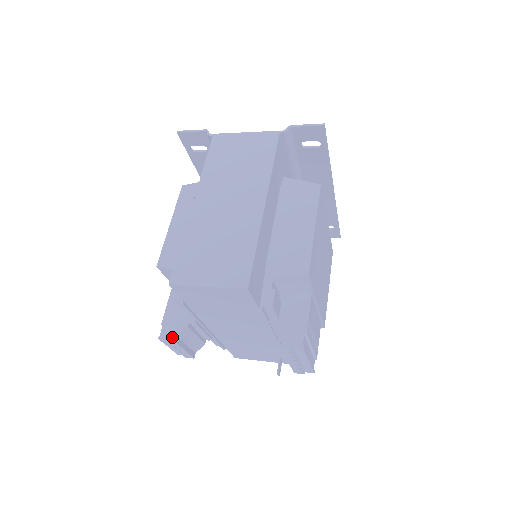
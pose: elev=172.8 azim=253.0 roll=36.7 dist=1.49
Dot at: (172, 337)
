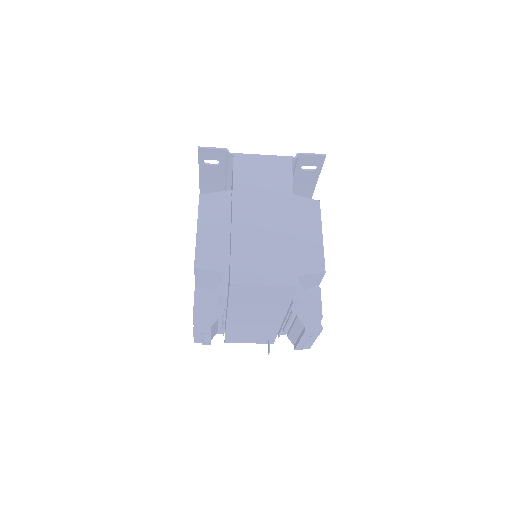
Dot at: (206, 328)
